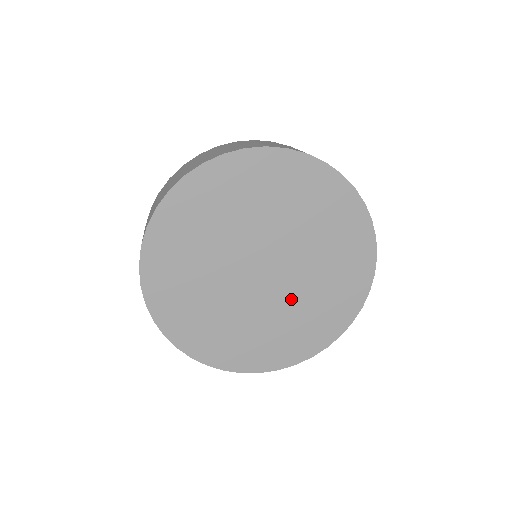
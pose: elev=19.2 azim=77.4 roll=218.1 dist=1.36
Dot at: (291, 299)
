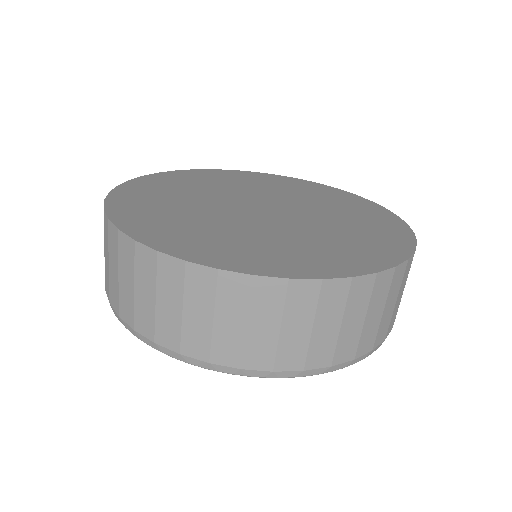
Dot at: (308, 227)
